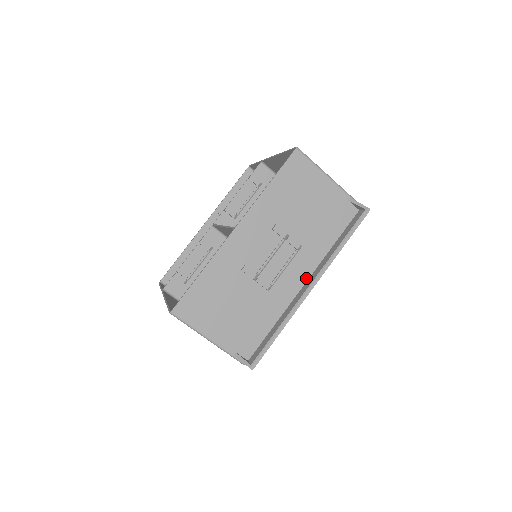
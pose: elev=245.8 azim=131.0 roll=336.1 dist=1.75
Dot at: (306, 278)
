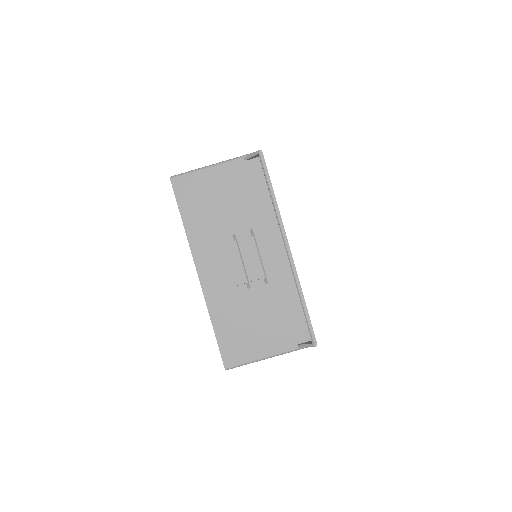
Dot at: (282, 244)
